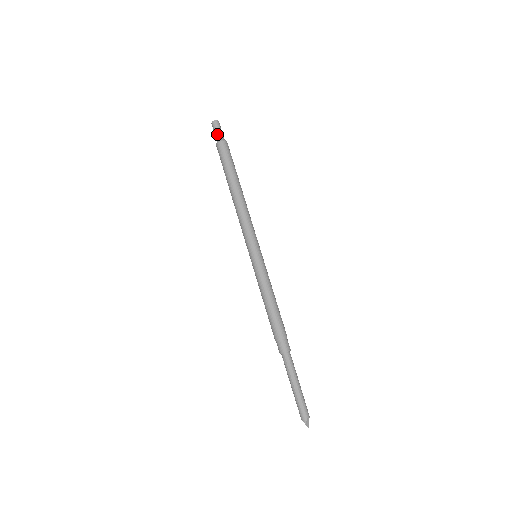
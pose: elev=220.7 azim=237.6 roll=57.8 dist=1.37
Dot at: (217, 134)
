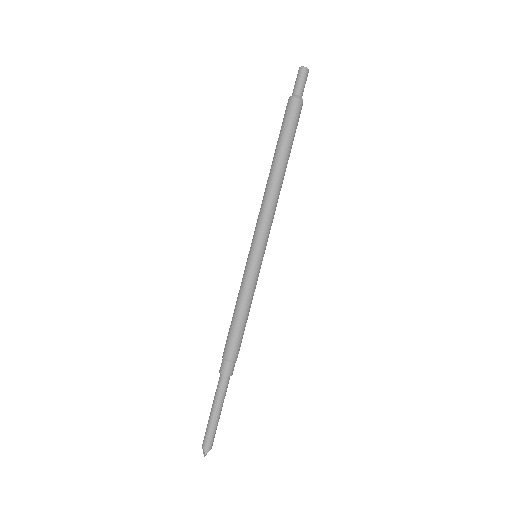
Dot at: (300, 87)
